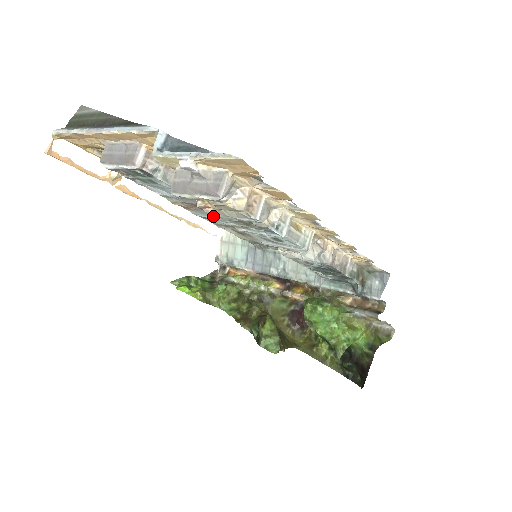
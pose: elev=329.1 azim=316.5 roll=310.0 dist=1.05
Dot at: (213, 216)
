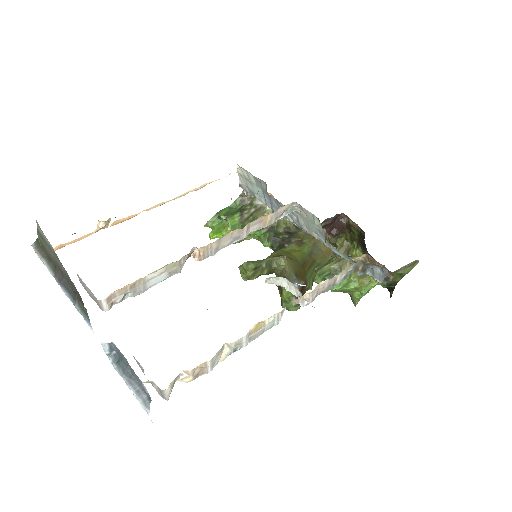
Dot at: occluded
